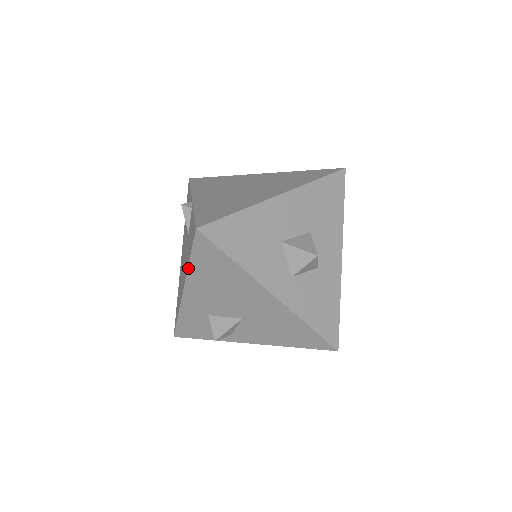
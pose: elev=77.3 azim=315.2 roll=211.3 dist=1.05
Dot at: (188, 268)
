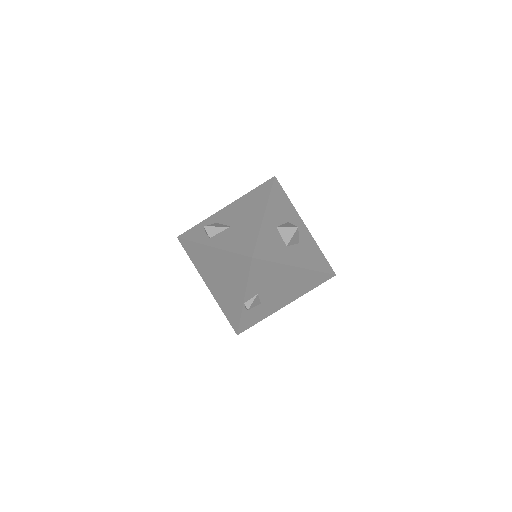
Dot at: (246, 194)
